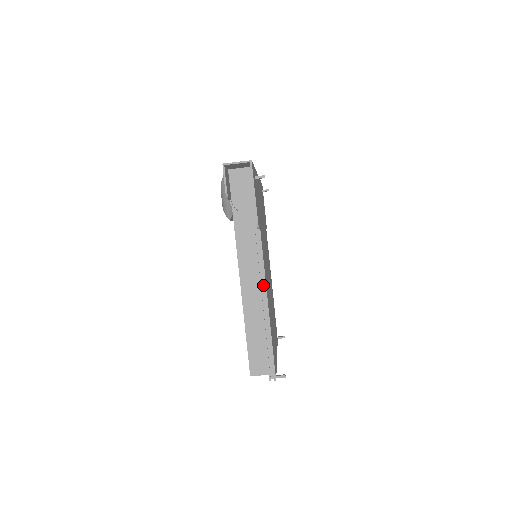
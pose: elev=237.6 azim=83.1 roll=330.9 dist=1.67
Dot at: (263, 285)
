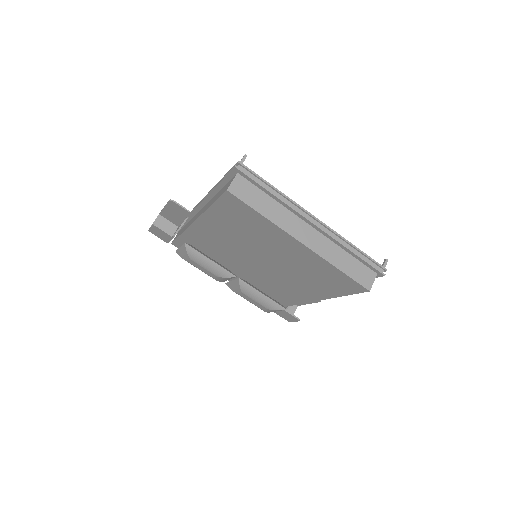
Dot at: occluded
